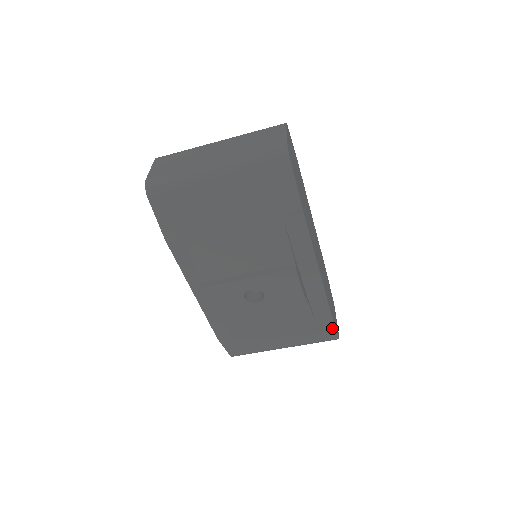
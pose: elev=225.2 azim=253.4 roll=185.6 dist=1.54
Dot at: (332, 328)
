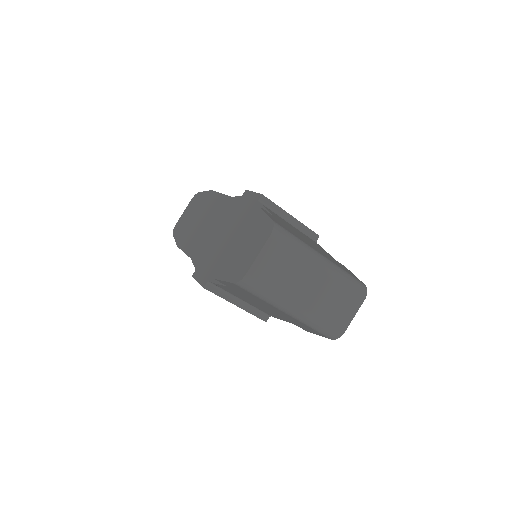
Dot at: occluded
